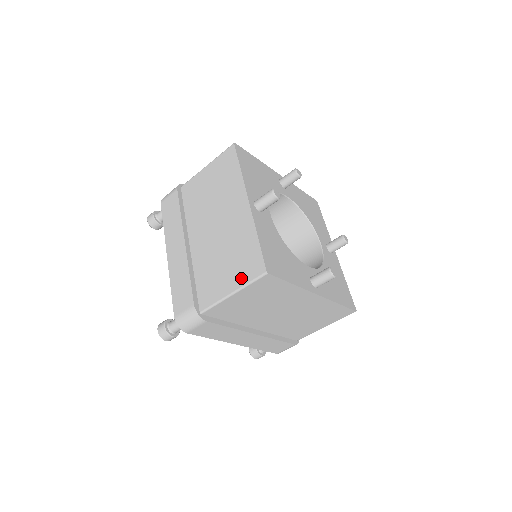
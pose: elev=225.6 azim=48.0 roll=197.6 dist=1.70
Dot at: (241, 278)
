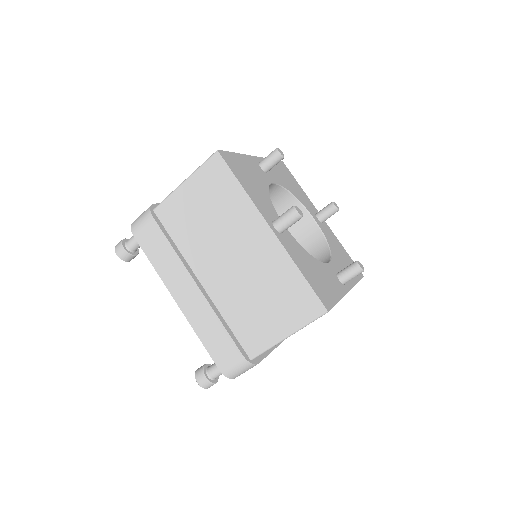
Dot at: (294, 320)
